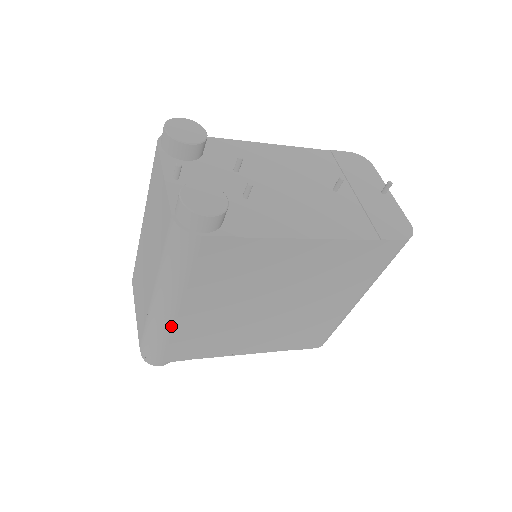
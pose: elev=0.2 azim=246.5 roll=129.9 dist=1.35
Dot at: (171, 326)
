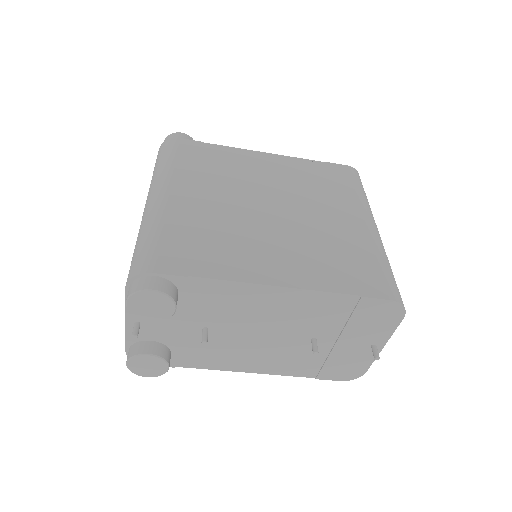
Dot at: (162, 213)
